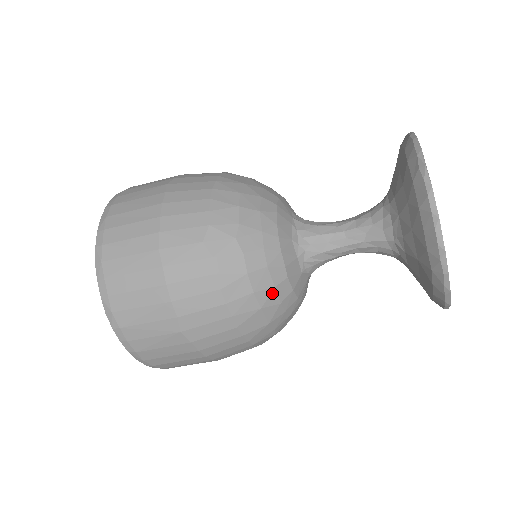
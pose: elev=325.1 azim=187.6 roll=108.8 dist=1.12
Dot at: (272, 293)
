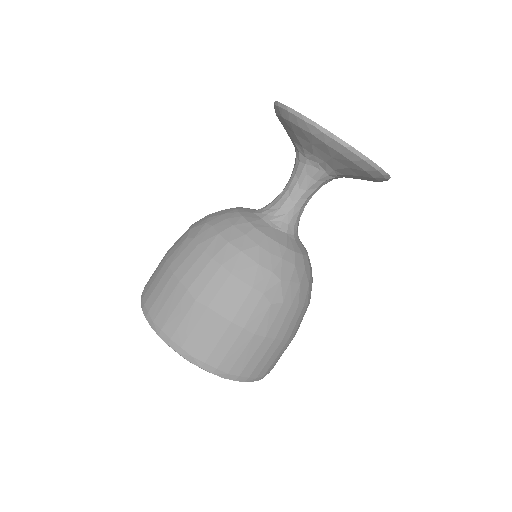
Dot at: (245, 239)
